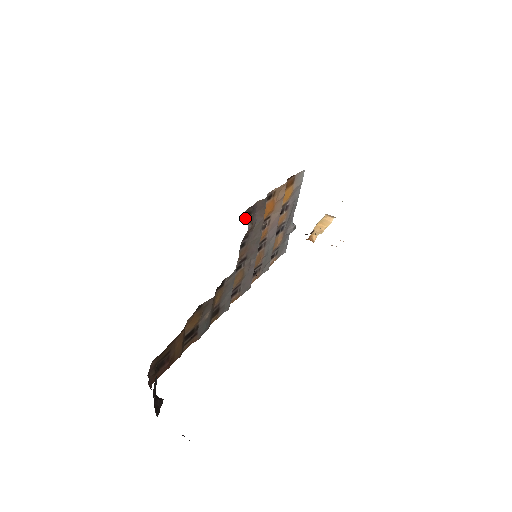
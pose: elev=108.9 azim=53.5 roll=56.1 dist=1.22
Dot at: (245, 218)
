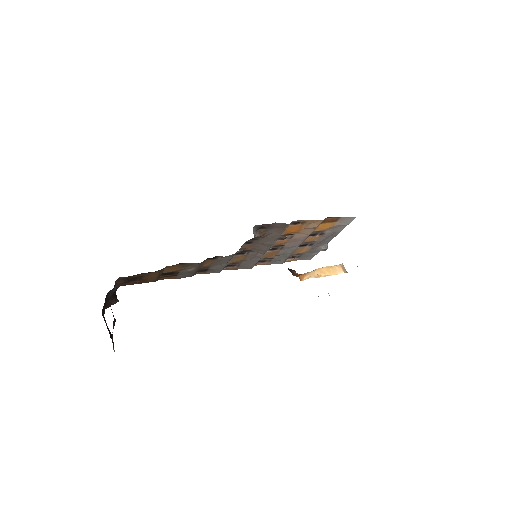
Dot at: (255, 229)
